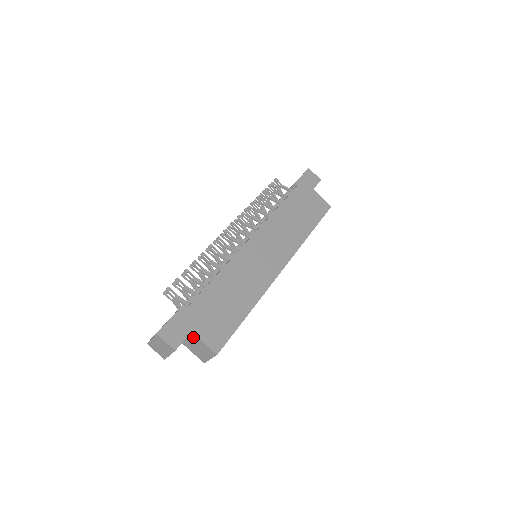
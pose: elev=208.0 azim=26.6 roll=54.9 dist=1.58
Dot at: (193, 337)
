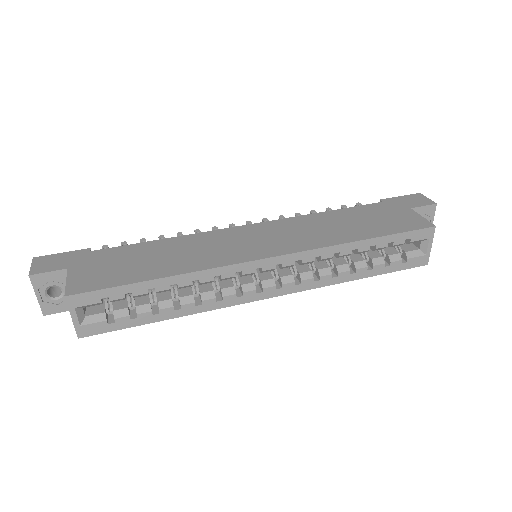
Dot at: occluded
